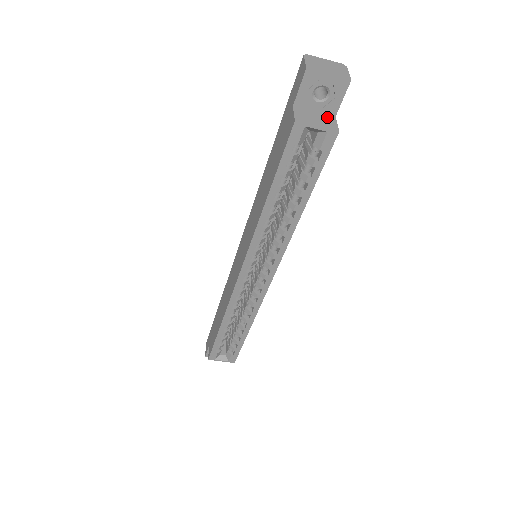
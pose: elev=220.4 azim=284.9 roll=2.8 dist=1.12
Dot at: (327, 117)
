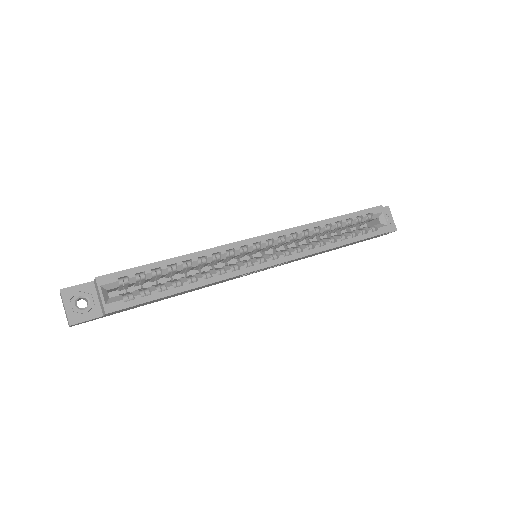
Dot at: occluded
